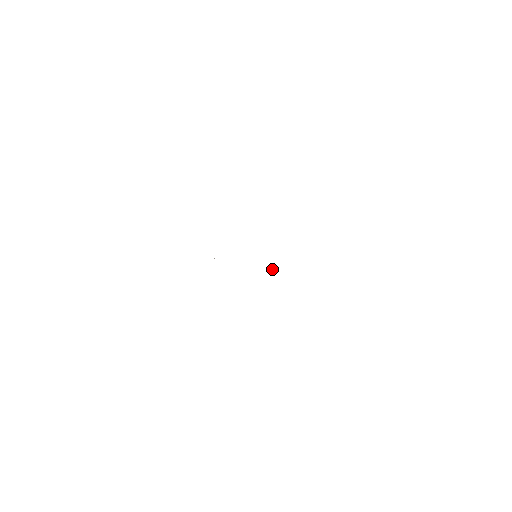
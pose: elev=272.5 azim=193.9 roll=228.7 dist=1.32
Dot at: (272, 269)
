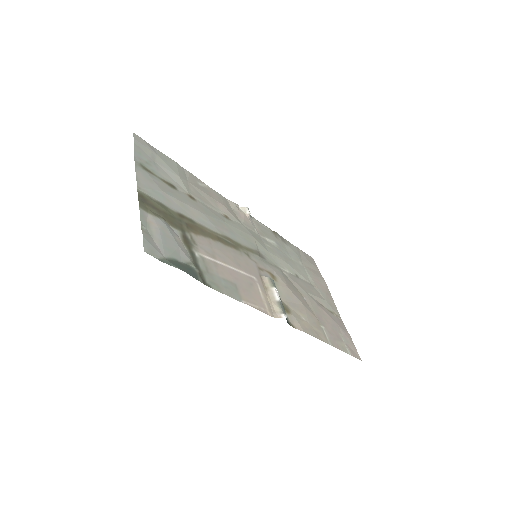
Dot at: occluded
